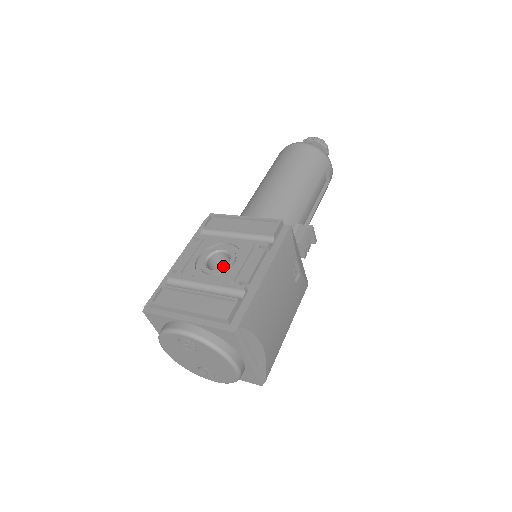
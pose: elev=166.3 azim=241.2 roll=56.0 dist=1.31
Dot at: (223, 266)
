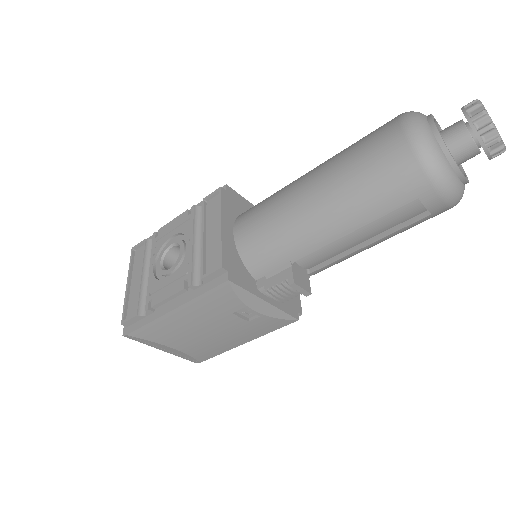
Dot at: occluded
